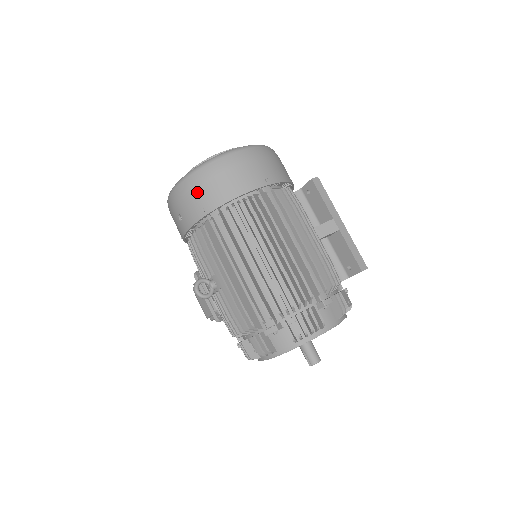
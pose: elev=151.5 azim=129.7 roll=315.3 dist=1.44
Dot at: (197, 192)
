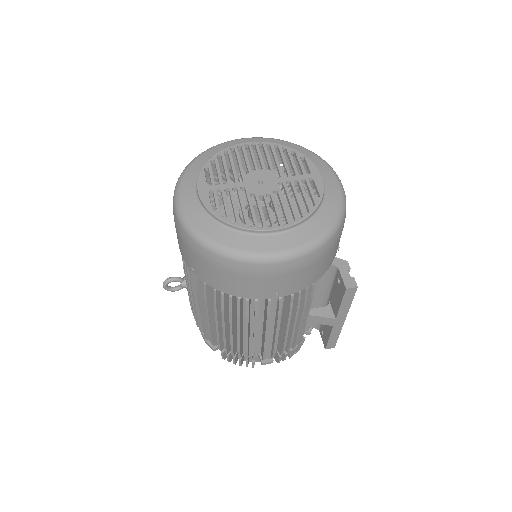
Dot at: (192, 256)
